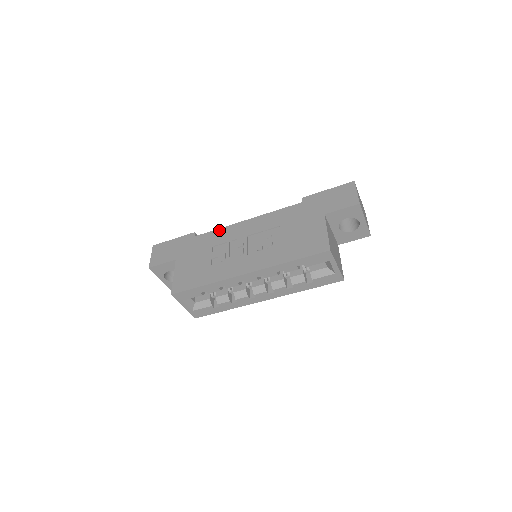
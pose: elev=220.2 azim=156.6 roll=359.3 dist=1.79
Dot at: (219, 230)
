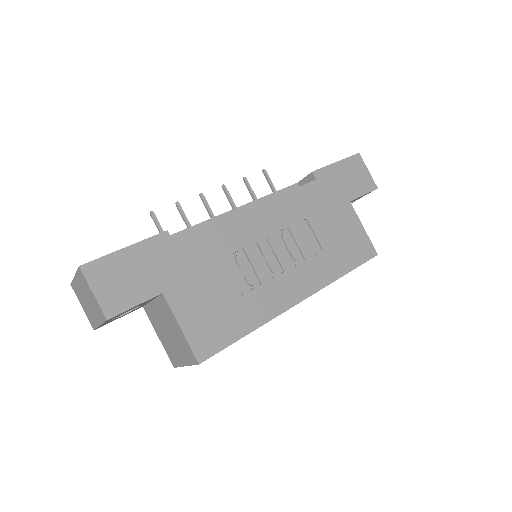
Dot at: (216, 226)
